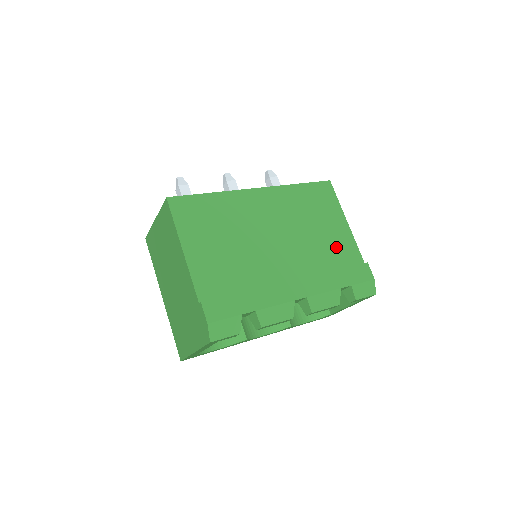
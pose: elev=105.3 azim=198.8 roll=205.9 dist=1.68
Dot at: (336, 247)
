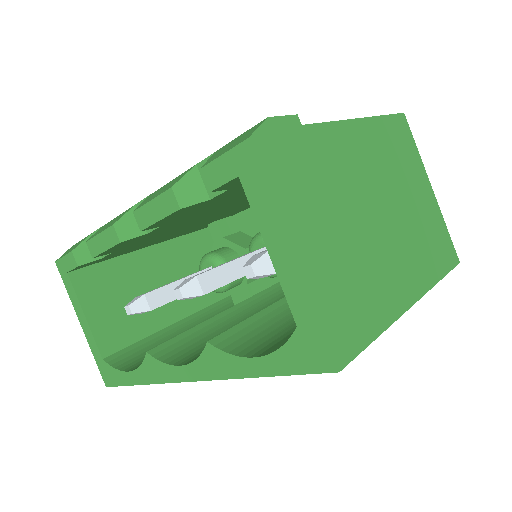
Dot at: occluded
